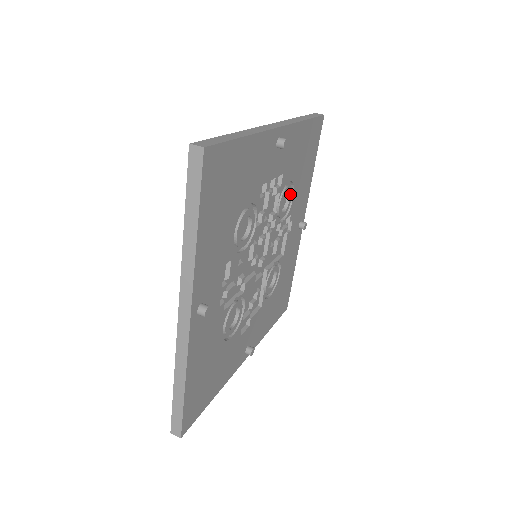
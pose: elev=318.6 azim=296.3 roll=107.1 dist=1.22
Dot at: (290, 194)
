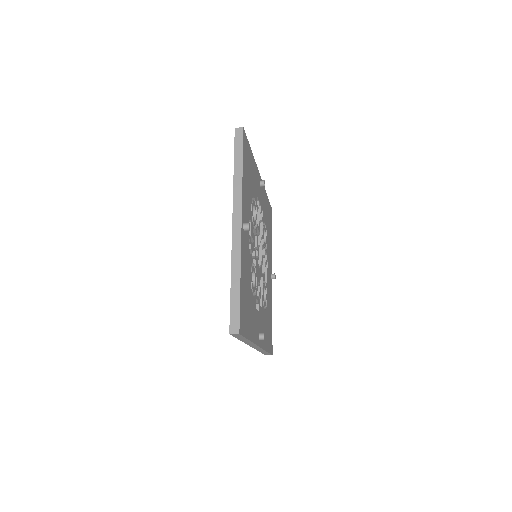
Dot at: occluded
